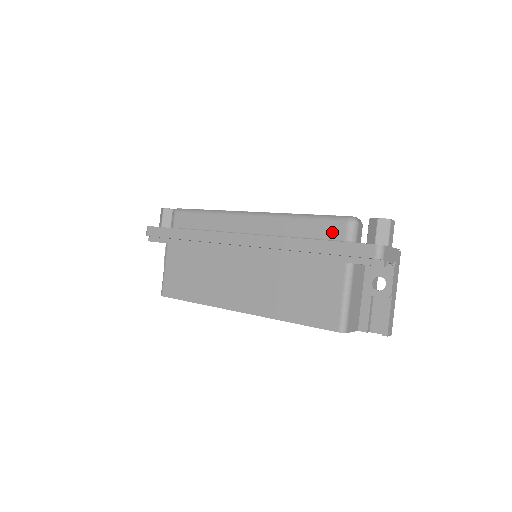
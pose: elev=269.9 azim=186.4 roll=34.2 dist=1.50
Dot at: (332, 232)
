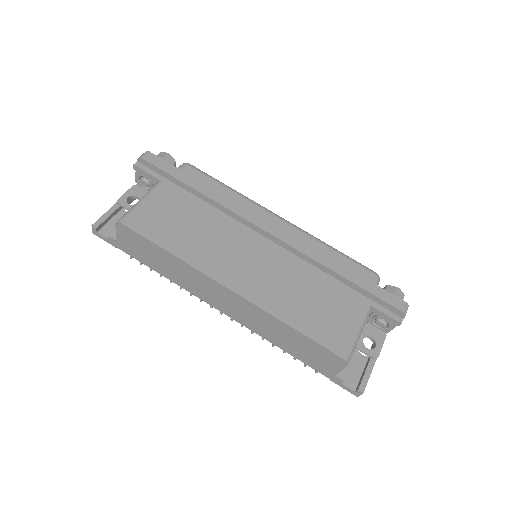
Dot at: occluded
